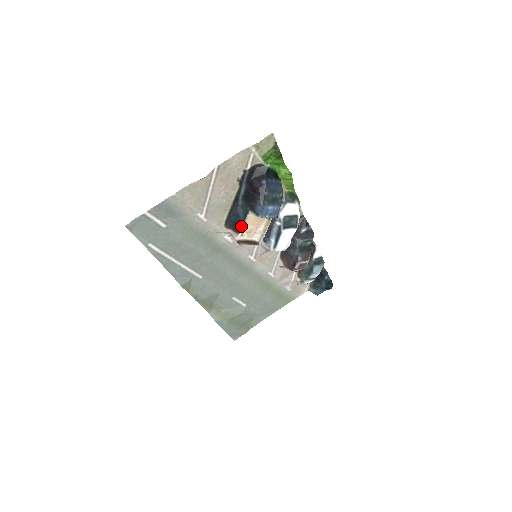
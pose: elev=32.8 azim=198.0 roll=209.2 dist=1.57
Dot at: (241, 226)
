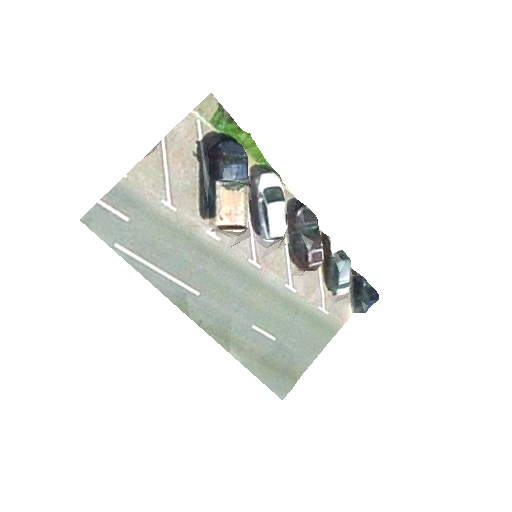
Dot at: (214, 204)
